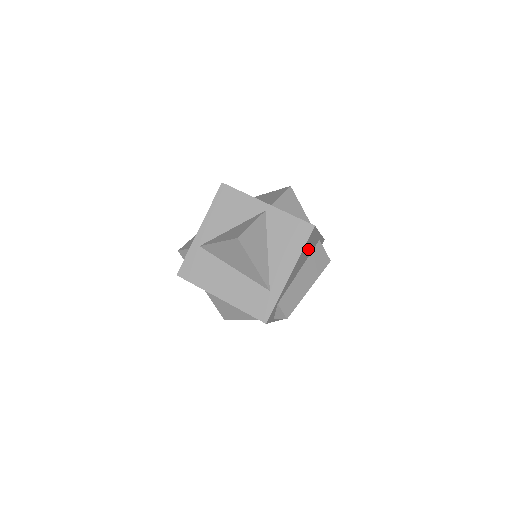
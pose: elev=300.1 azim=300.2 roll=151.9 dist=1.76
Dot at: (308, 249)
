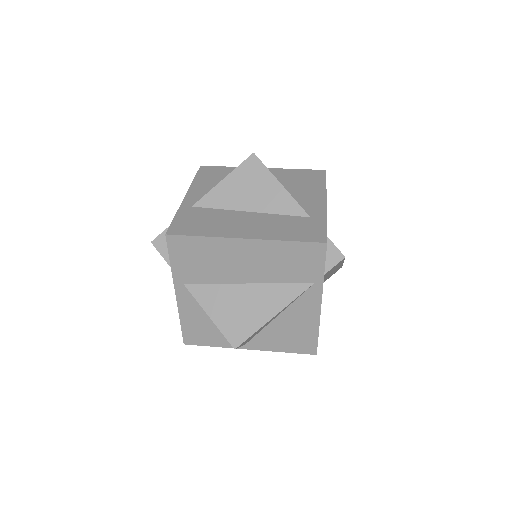
Dot at: occluded
